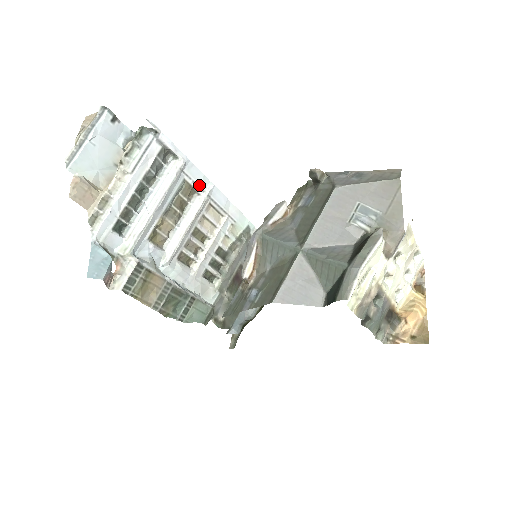
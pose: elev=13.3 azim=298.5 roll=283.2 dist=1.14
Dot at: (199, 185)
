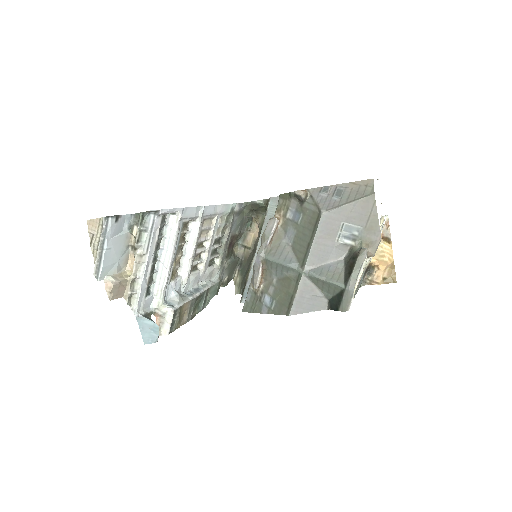
Dot at: (194, 217)
